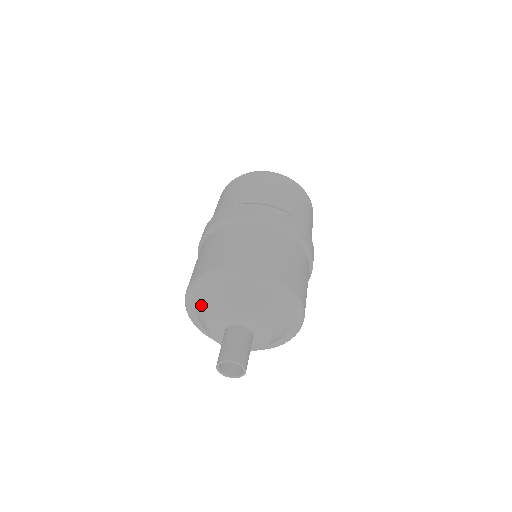
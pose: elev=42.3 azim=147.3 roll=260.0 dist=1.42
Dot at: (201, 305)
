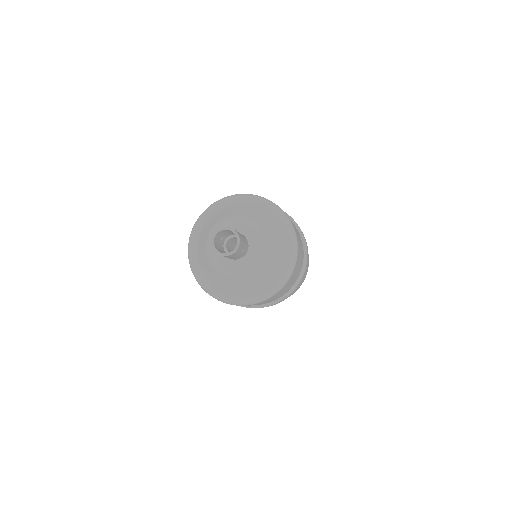
Dot at: (203, 233)
